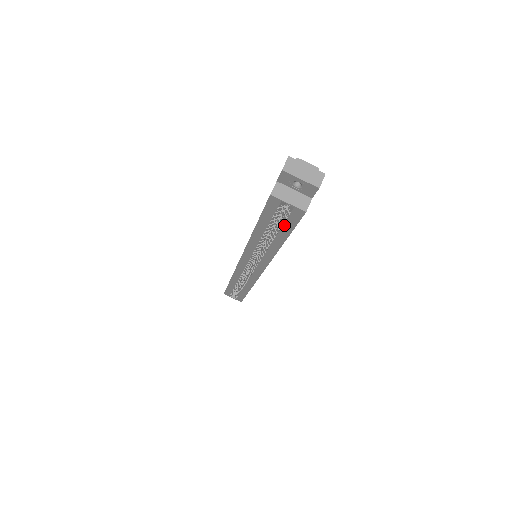
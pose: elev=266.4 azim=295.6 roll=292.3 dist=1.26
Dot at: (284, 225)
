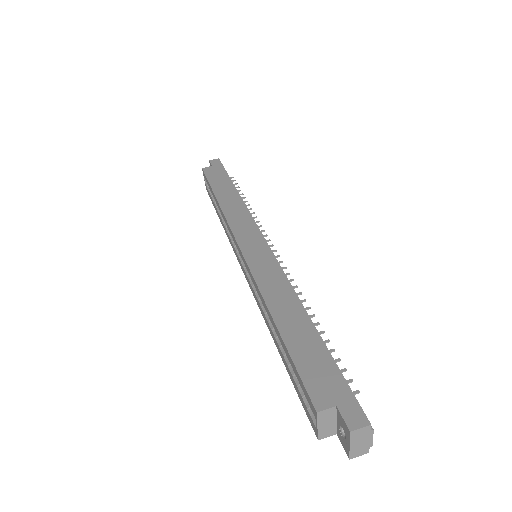
Dot at: (296, 383)
